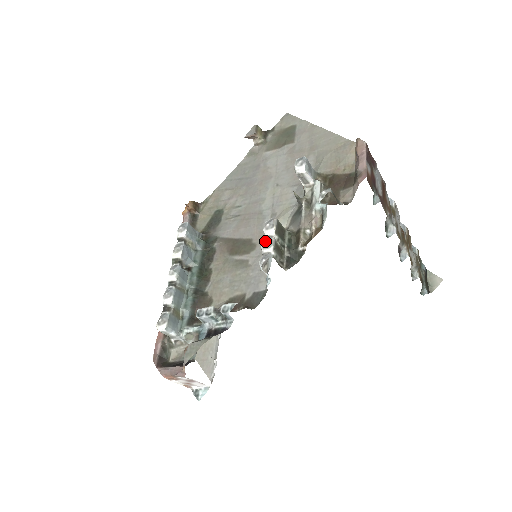
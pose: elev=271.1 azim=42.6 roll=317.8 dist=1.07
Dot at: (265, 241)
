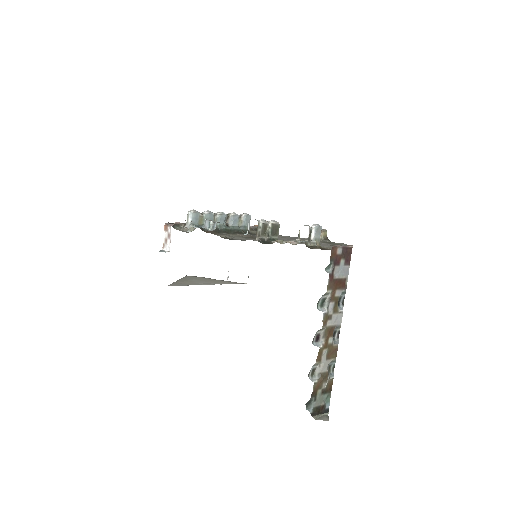
Dot at: occluded
